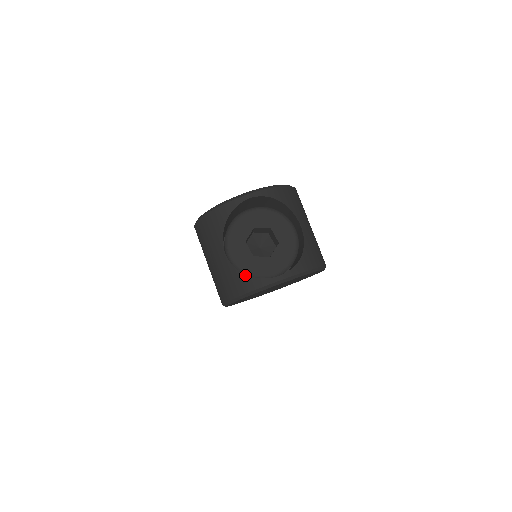
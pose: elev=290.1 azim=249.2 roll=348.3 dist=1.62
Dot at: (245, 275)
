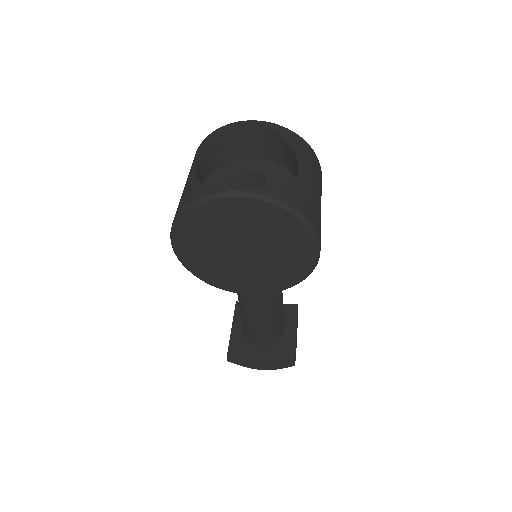
Dot at: (201, 184)
